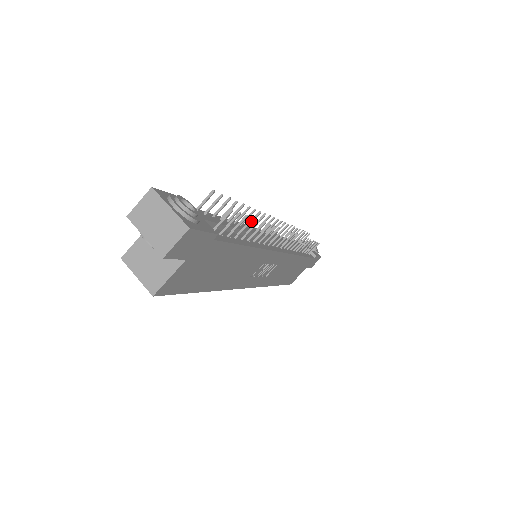
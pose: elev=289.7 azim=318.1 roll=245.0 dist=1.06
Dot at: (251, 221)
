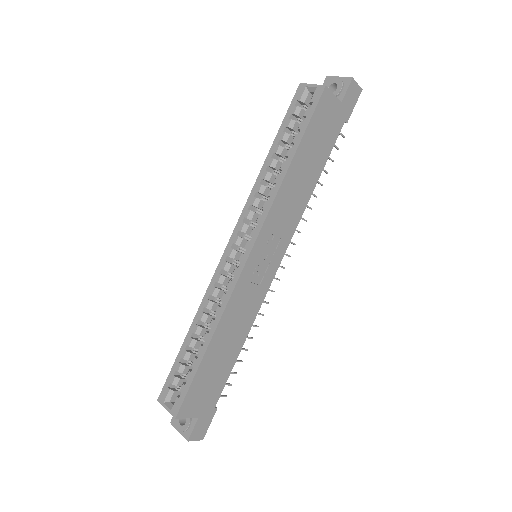
Dot at: (327, 172)
